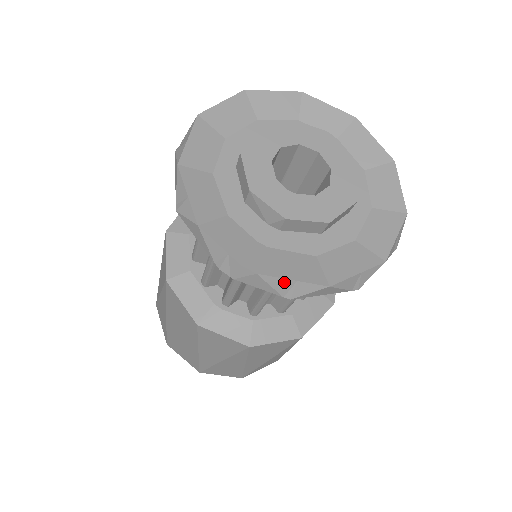
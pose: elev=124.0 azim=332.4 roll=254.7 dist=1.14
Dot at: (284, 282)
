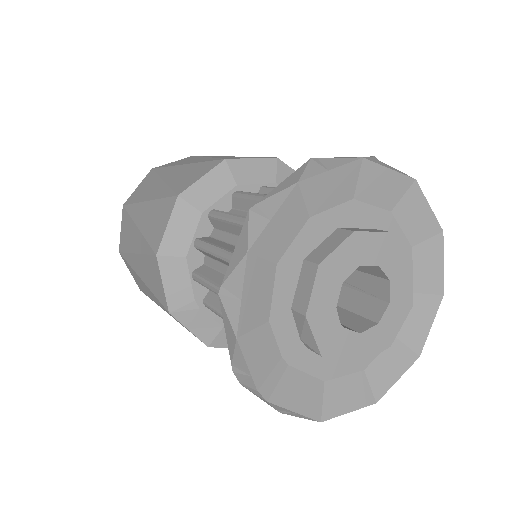
Dot at: (286, 410)
